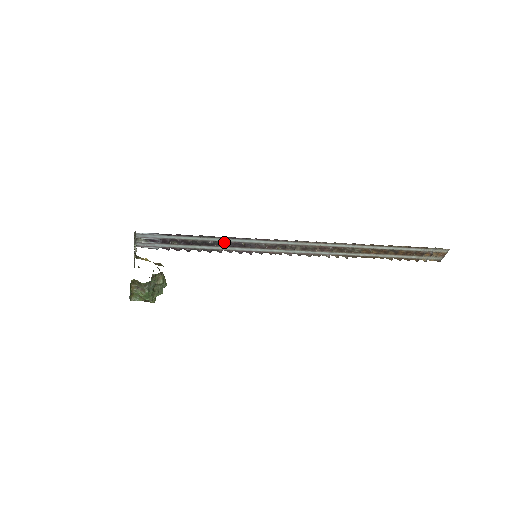
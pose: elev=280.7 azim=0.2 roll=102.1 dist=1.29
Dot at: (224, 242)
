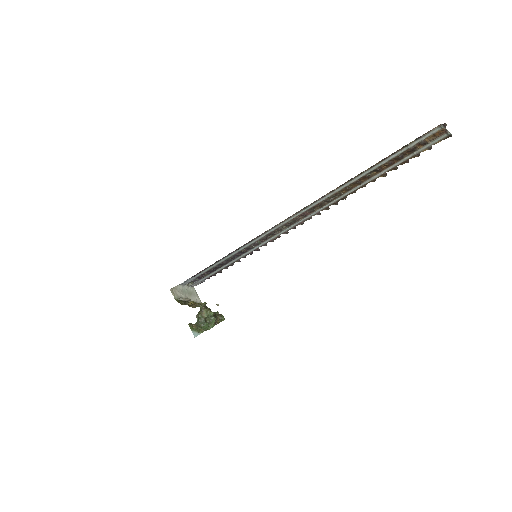
Dot at: (230, 257)
